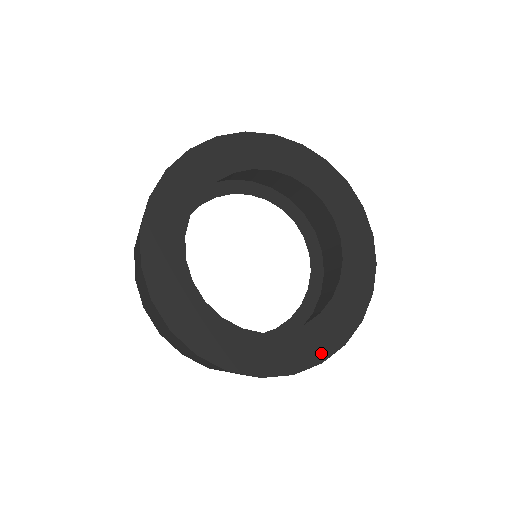
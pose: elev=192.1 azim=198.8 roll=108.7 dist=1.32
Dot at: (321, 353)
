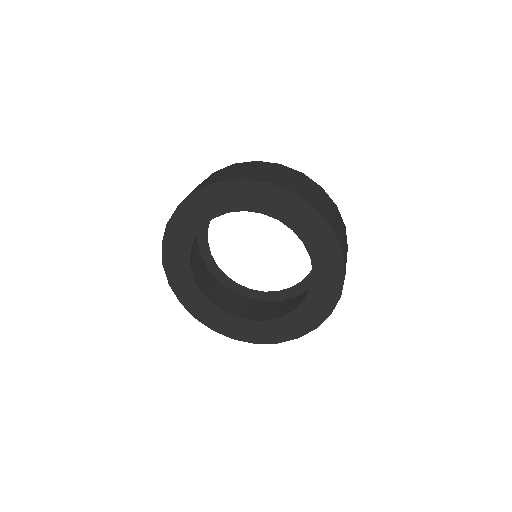
Dot at: (258, 339)
